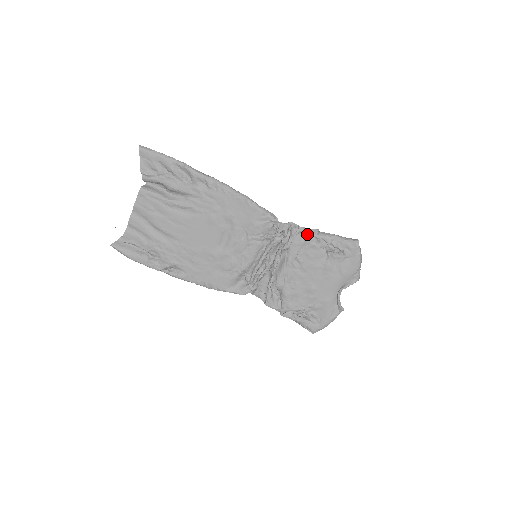
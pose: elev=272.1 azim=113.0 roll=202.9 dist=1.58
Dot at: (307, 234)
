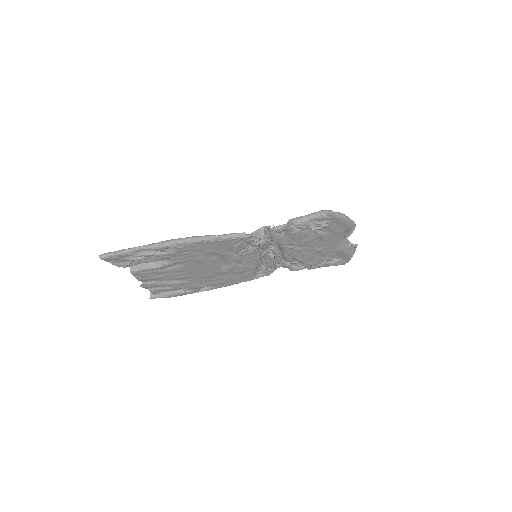
Dot at: (283, 230)
